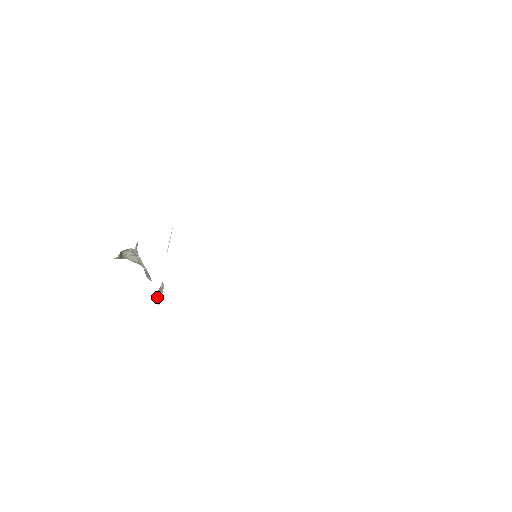
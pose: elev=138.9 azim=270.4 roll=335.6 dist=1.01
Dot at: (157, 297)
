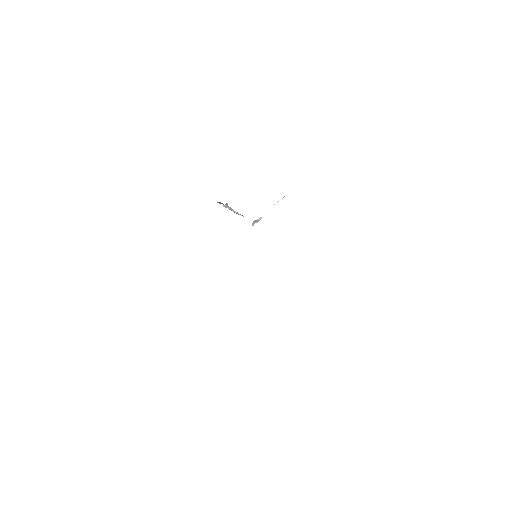
Dot at: (253, 223)
